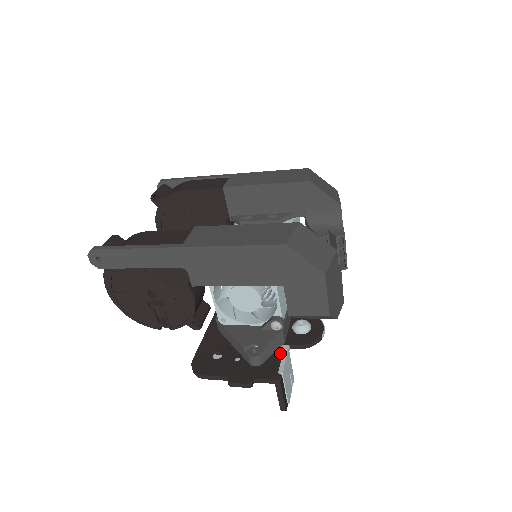
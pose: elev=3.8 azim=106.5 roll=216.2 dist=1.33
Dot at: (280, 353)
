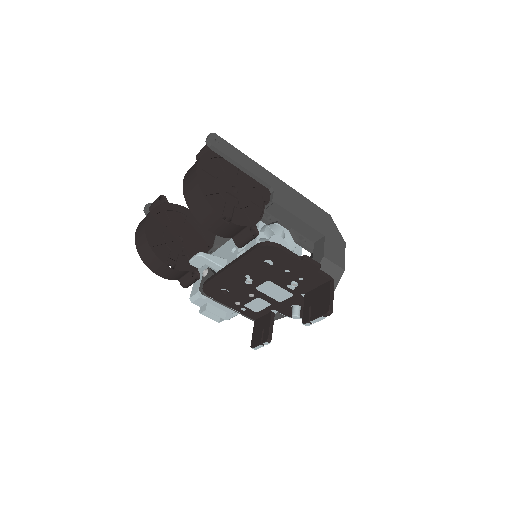
Dot at: occluded
